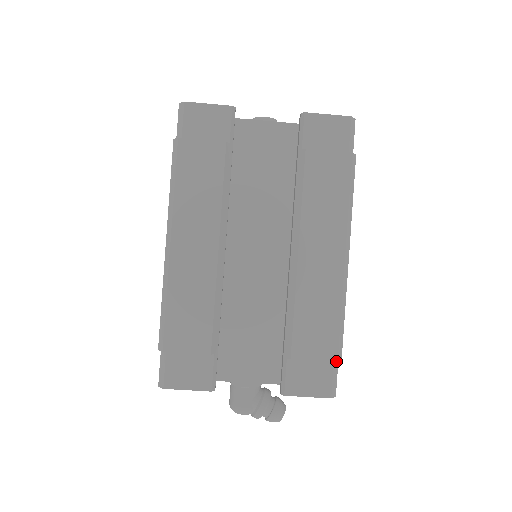
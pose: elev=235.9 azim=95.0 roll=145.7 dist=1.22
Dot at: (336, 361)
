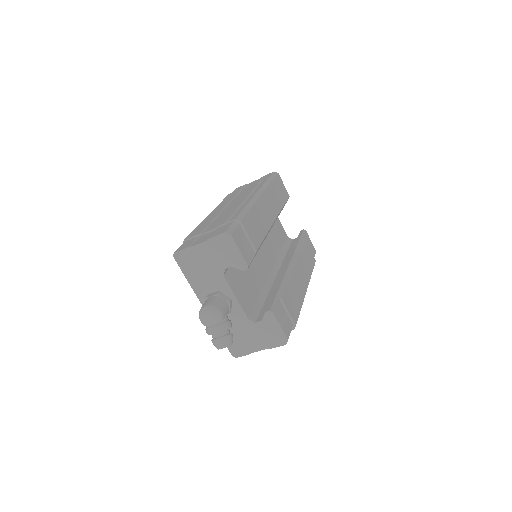
Dot at: occluded
